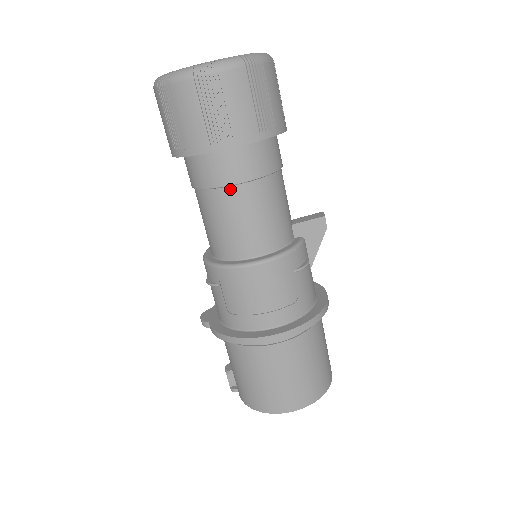
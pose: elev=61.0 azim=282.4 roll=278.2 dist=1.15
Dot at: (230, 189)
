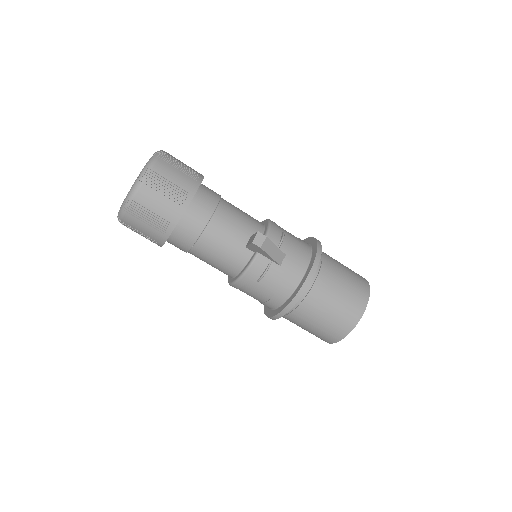
Dot at: occluded
